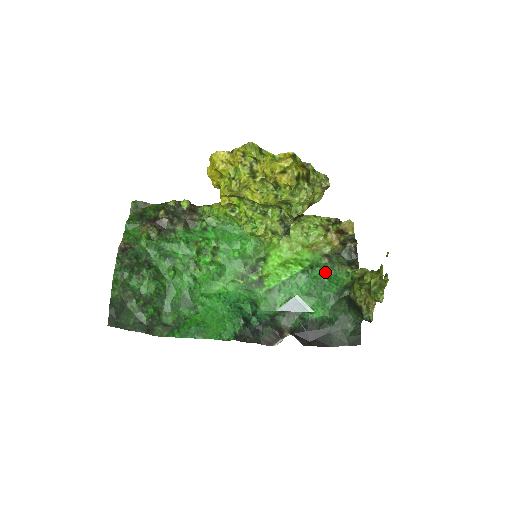
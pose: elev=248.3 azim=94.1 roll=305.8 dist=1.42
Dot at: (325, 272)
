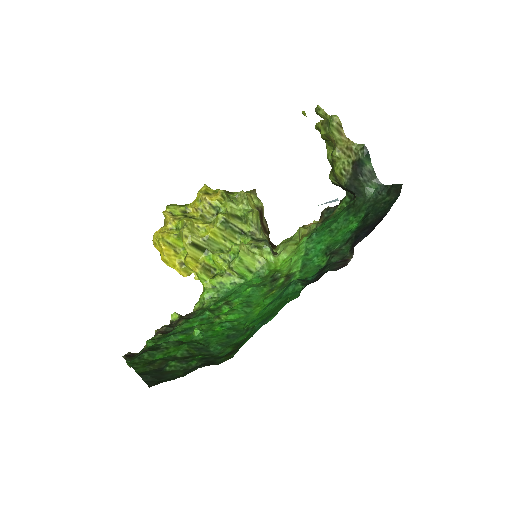
Dot at: (325, 223)
